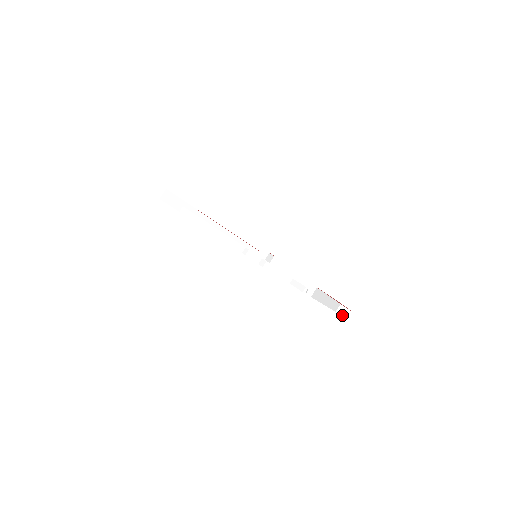
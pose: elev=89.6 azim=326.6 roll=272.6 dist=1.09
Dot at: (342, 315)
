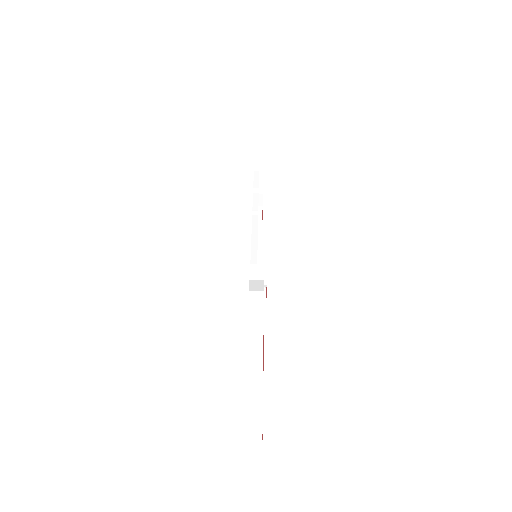
Dot at: occluded
